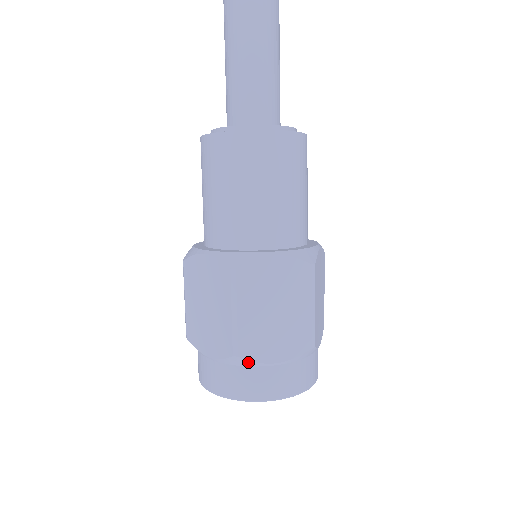
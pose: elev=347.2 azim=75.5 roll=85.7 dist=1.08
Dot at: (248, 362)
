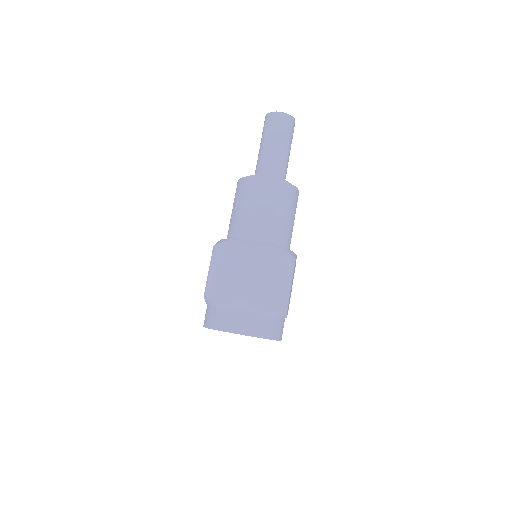
Dot at: (210, 301)
